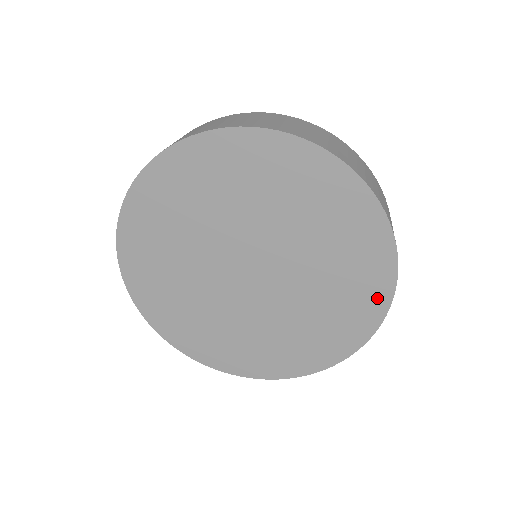
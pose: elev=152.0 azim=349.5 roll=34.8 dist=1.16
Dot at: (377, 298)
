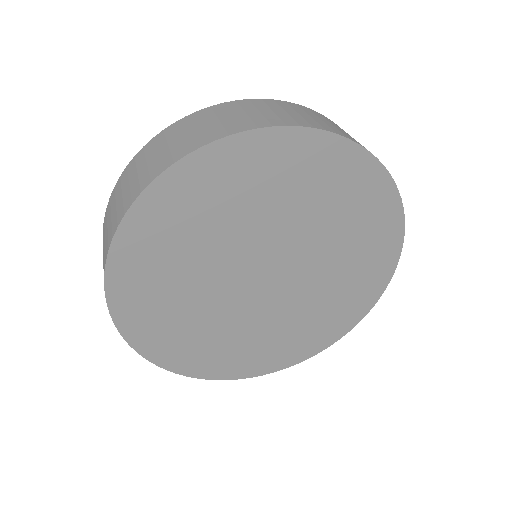
Dot at: (372, 180)
